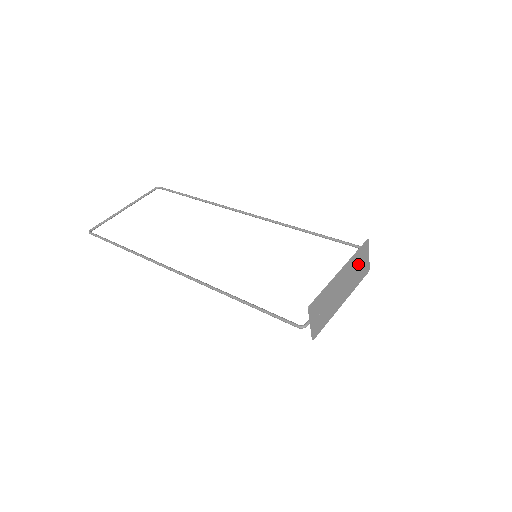
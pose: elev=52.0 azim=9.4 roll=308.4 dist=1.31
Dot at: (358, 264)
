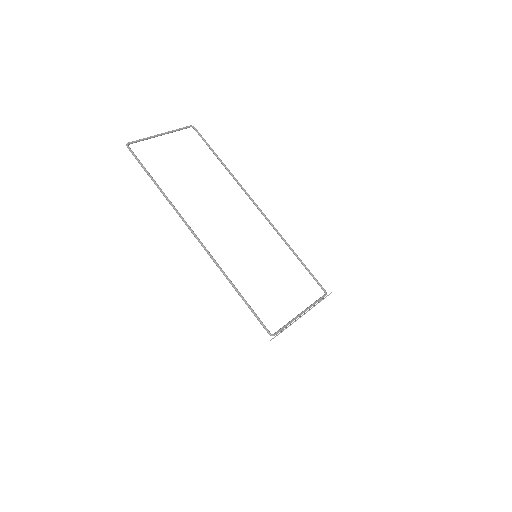
Dot at: occluded
